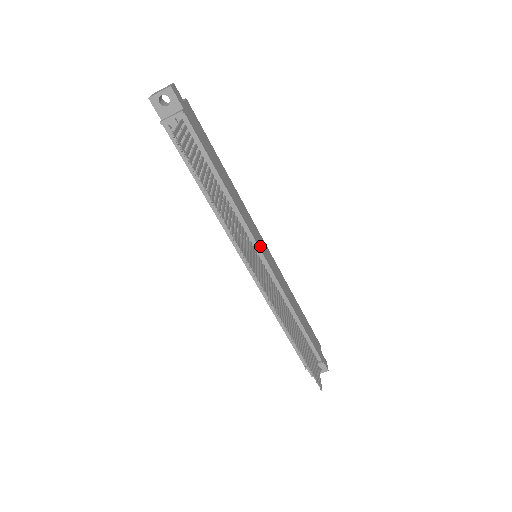
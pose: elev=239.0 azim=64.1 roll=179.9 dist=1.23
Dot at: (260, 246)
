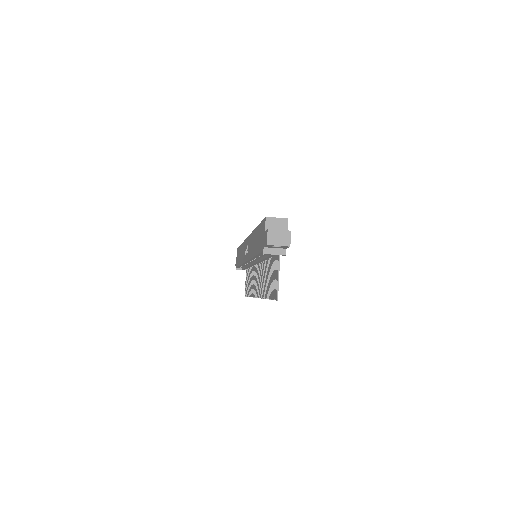
Dot at: occluded
